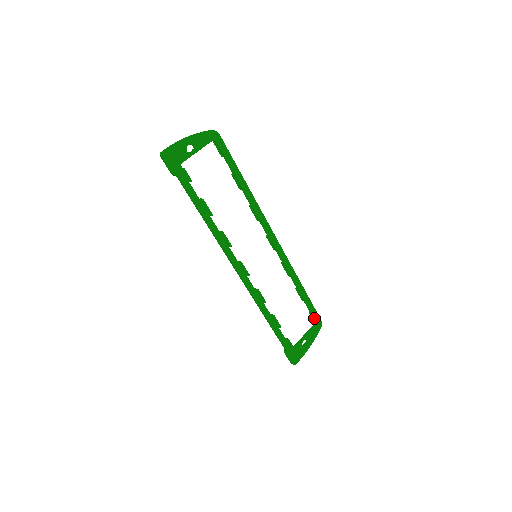
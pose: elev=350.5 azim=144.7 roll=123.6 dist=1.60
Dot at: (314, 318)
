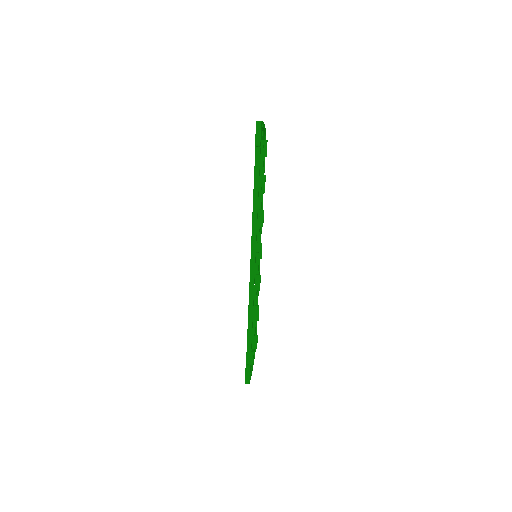
Dot at: (257, 341)
